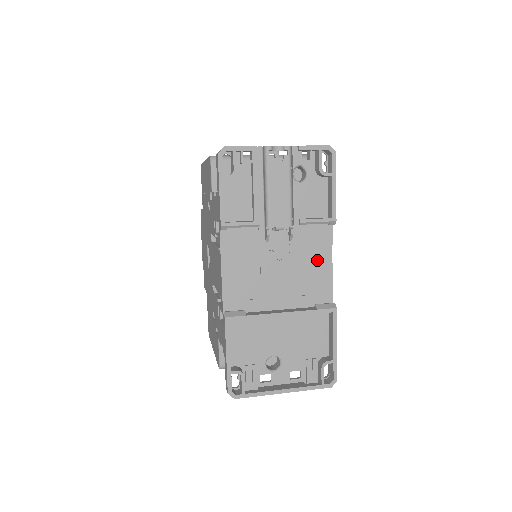
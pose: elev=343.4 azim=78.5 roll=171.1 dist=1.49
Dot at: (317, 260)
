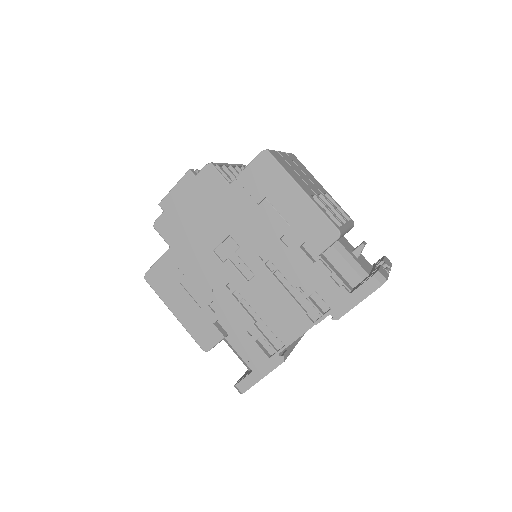
Dot at: occluded
